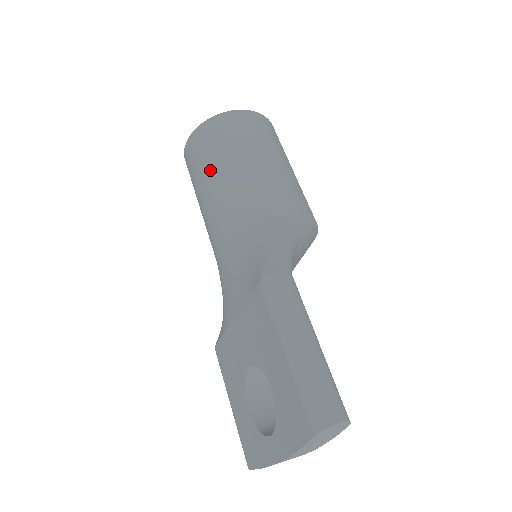
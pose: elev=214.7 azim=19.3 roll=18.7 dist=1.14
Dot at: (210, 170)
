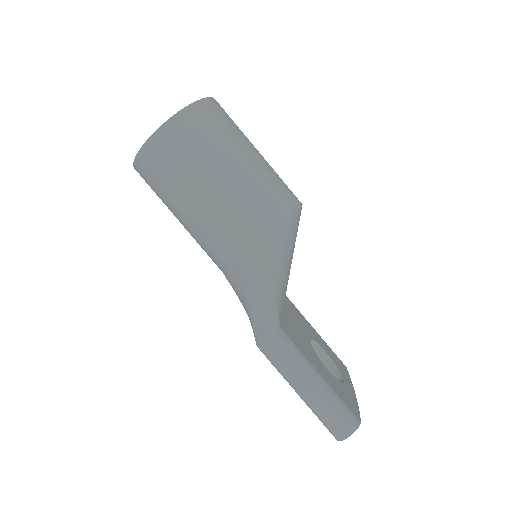
Dot at: (172, 211)
